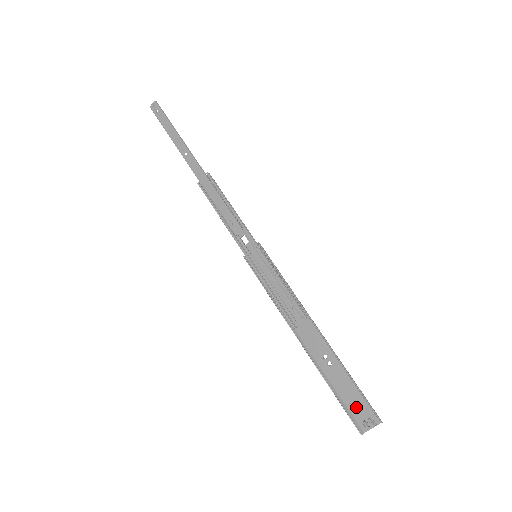
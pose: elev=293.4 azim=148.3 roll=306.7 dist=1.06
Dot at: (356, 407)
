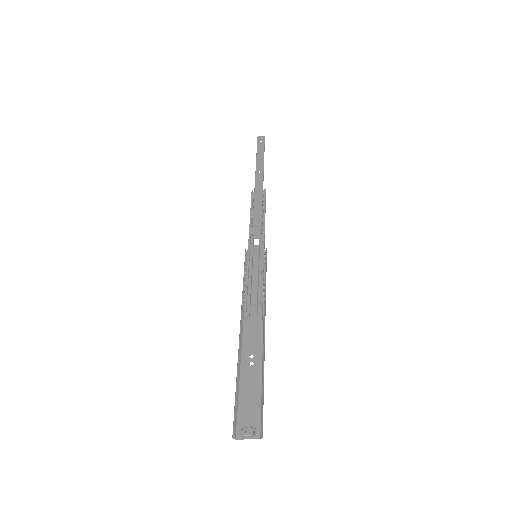
Dot at: (247, 412)
